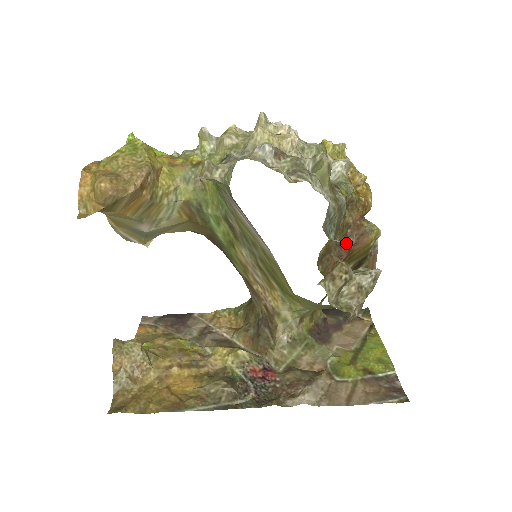
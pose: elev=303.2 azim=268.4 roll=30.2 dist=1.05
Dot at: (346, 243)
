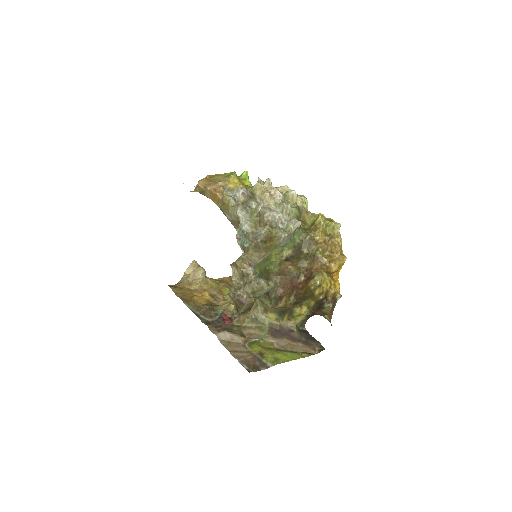
Dot at: (299, 278)
